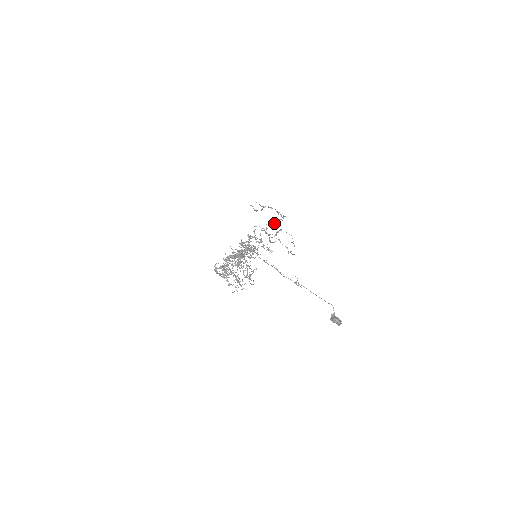
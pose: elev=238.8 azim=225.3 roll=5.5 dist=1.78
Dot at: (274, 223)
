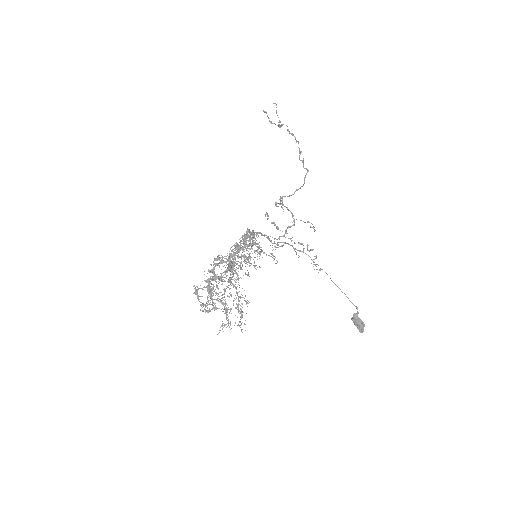
Dot at: (286, 207)
